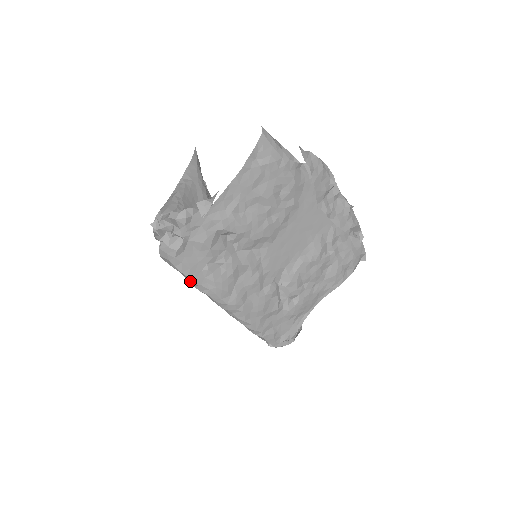
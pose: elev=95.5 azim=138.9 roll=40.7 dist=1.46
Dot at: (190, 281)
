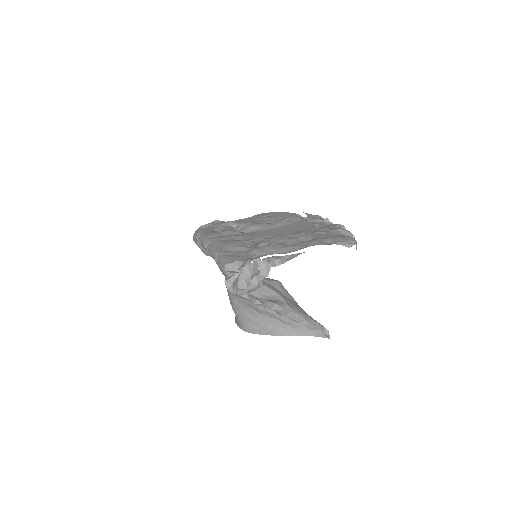
Dot at: (197, 236)
